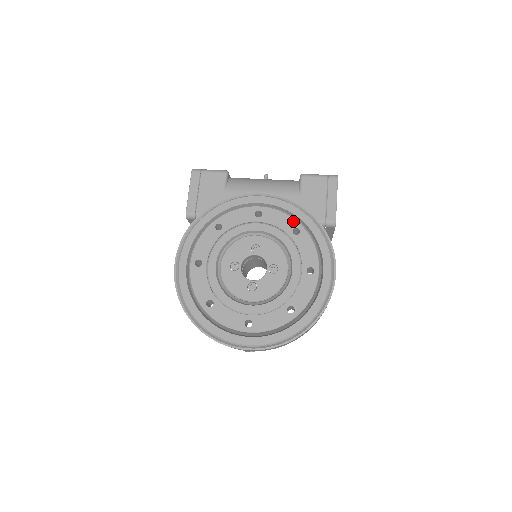
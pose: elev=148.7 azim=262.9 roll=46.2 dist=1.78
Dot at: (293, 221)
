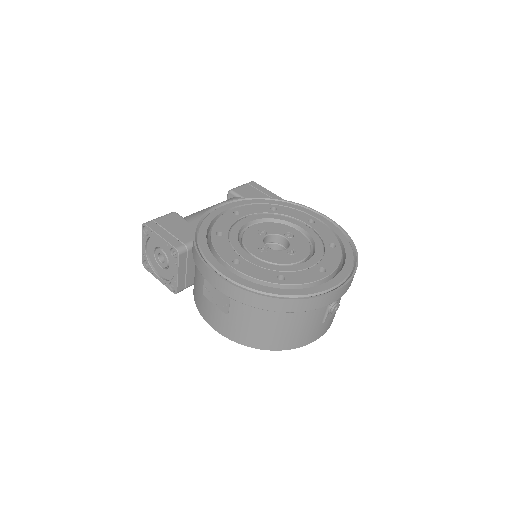
Dot at: (264, 205)
